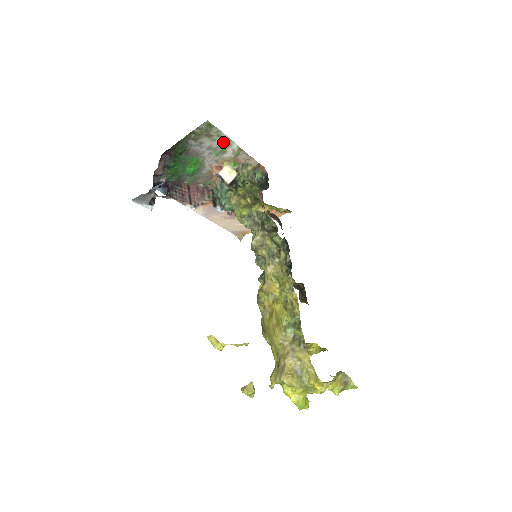
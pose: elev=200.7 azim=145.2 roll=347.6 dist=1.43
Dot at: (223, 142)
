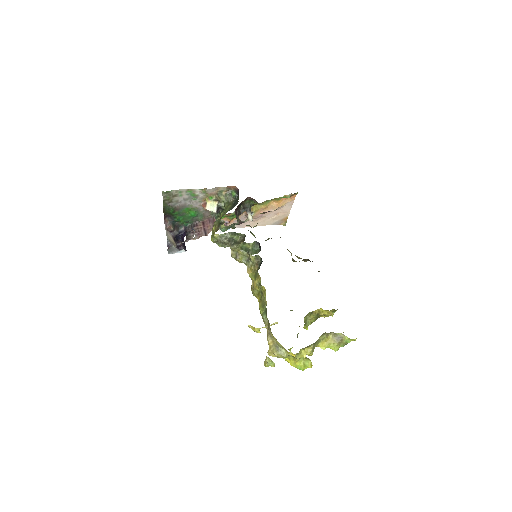
Dot at: (188, 192)
